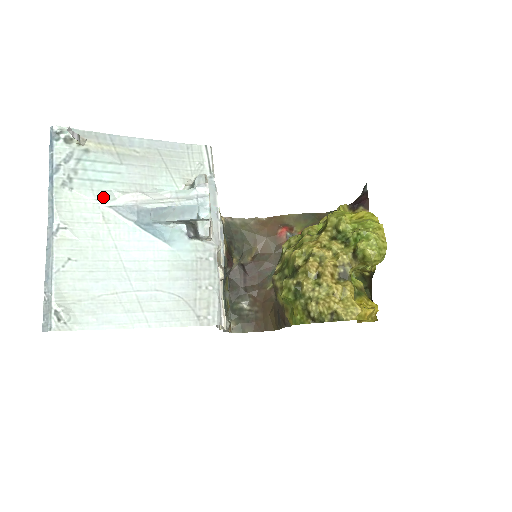
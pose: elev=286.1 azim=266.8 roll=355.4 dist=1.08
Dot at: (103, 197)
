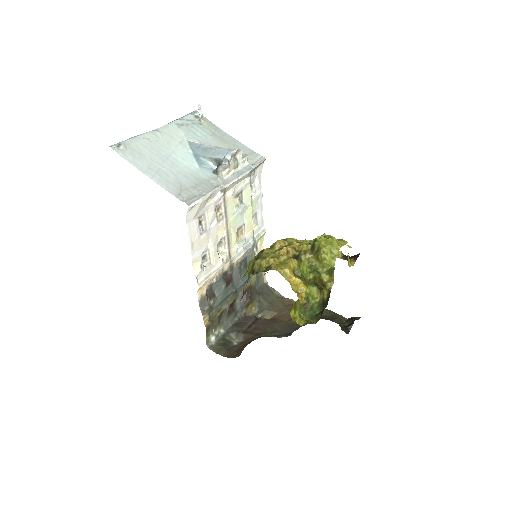
Dot at: (189, 137)
